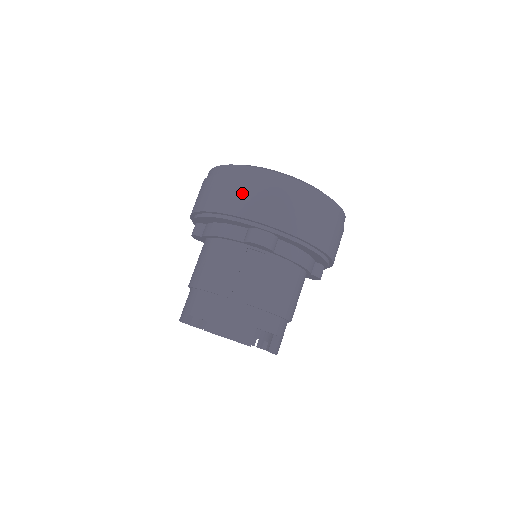
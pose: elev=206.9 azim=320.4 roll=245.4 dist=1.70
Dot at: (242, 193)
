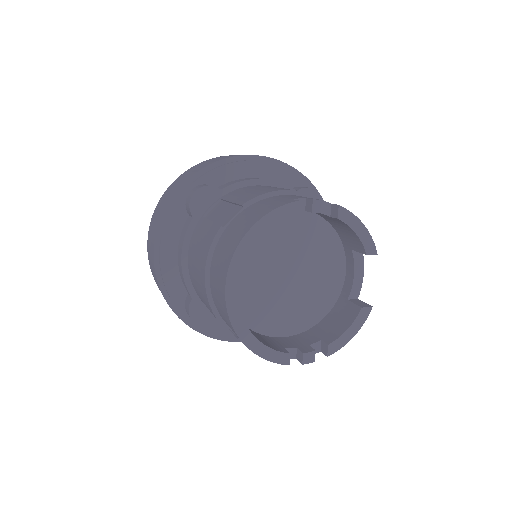
Dot at: occluded
